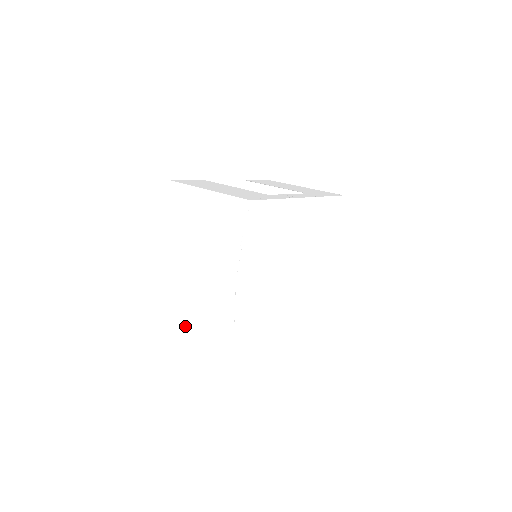
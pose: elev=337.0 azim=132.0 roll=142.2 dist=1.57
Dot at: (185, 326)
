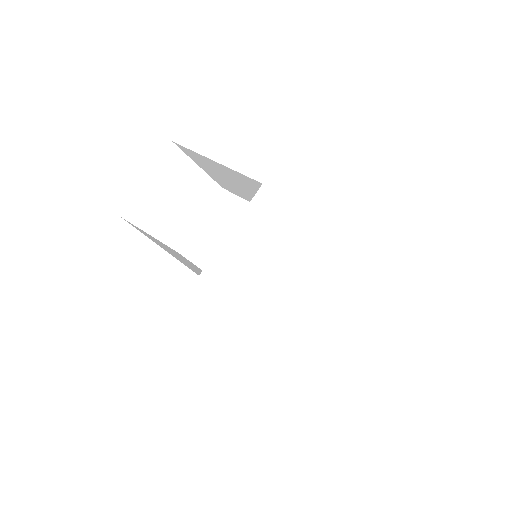
Dot at: occluded
